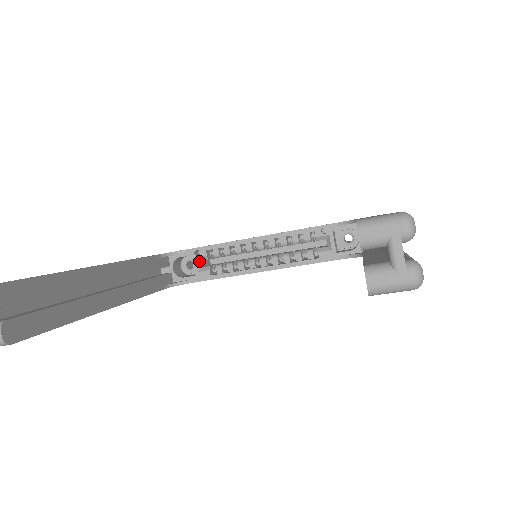
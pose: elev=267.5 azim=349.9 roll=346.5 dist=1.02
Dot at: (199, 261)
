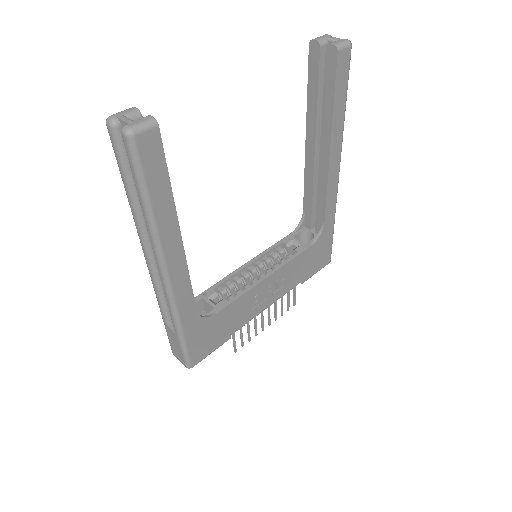
Dot at: (211, 300)
